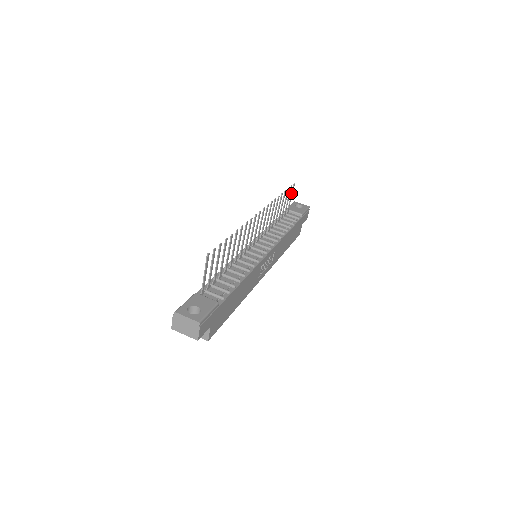
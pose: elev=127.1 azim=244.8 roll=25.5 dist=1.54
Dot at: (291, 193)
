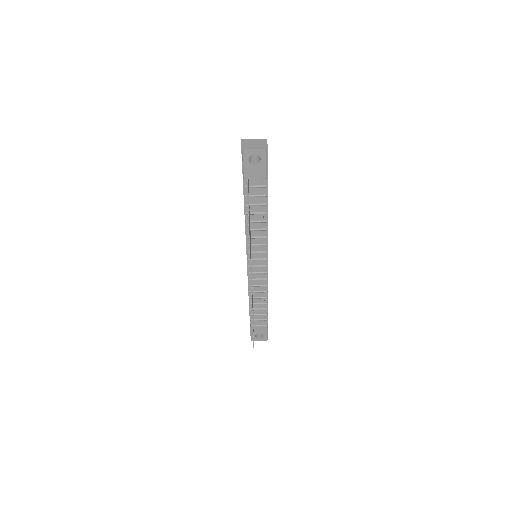
Dot at: (247, 200)
